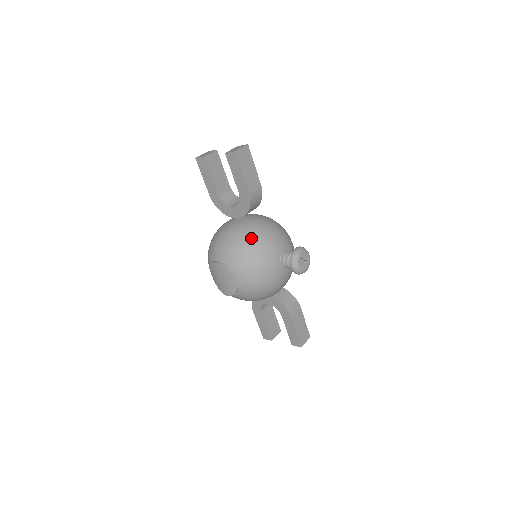
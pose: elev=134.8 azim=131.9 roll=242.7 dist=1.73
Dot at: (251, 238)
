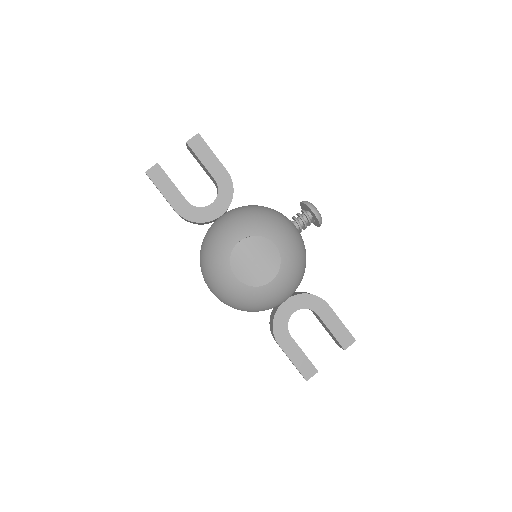
Dot at: (257, 207)
